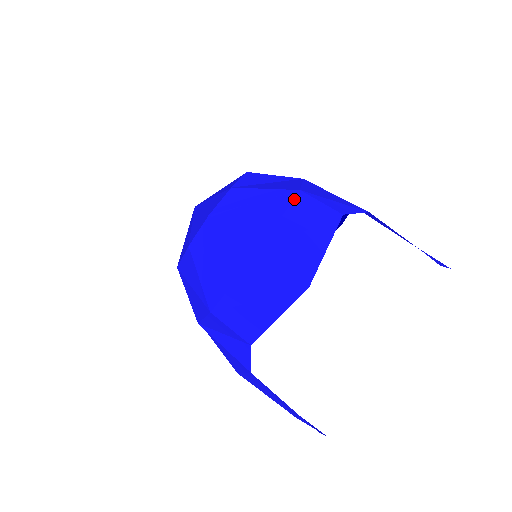
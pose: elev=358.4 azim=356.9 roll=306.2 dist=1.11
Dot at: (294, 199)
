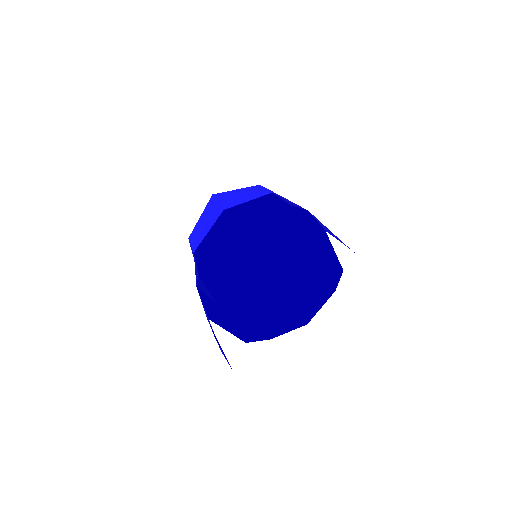
Dot at: (252, 186)
